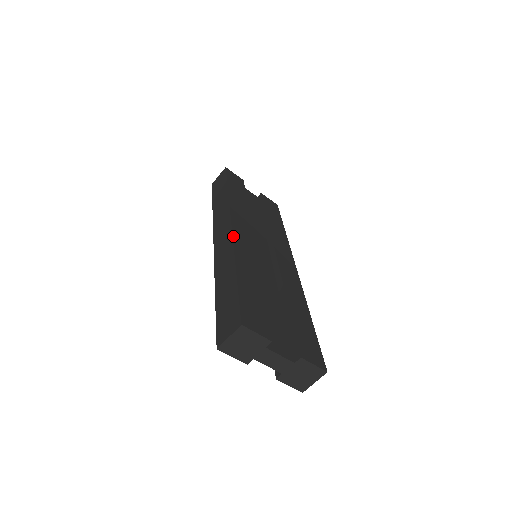
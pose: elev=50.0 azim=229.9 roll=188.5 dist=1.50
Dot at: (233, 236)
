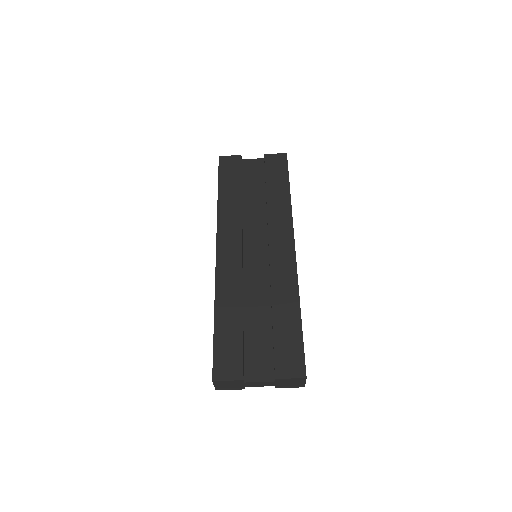
Dot at: (216, 268)
